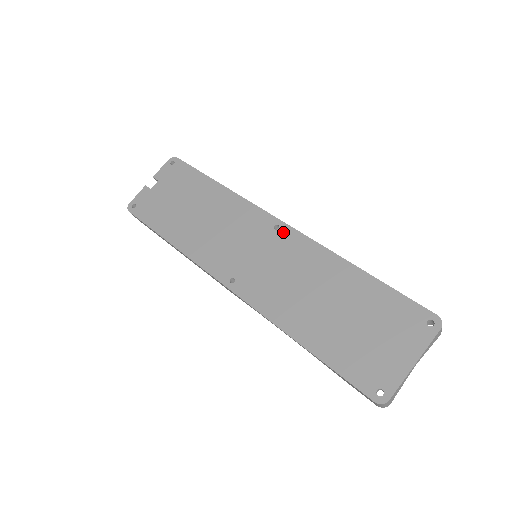
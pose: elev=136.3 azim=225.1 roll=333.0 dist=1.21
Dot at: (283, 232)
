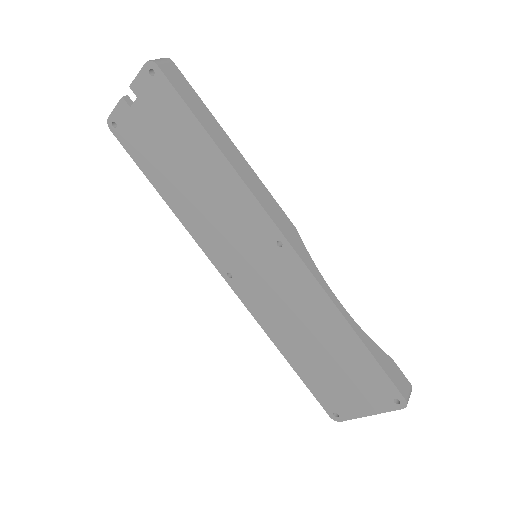
Dot at: (286, 254)
